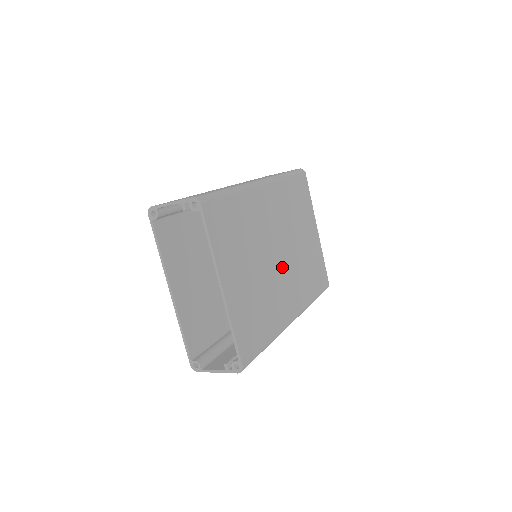
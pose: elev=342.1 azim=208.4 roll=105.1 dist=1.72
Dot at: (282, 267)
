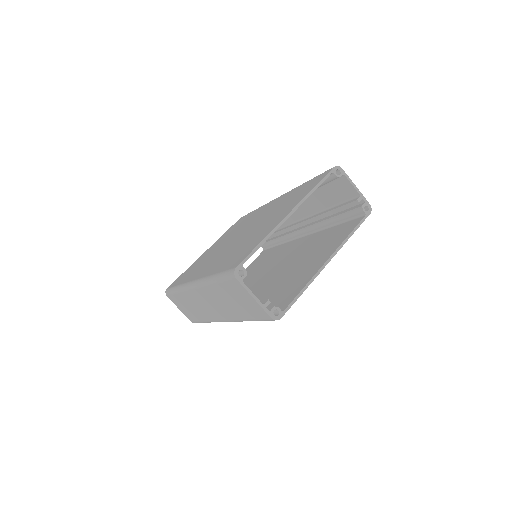
Dot at: occluded
